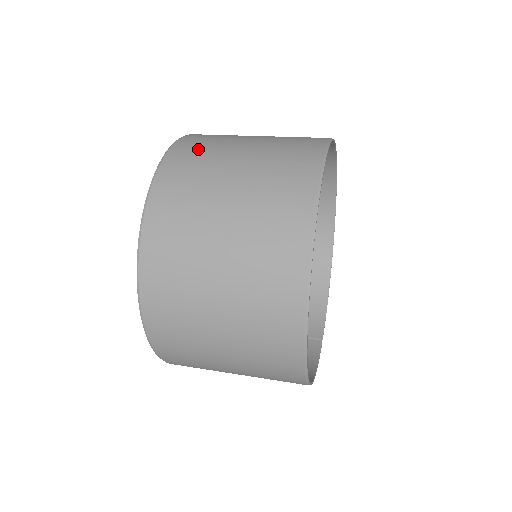
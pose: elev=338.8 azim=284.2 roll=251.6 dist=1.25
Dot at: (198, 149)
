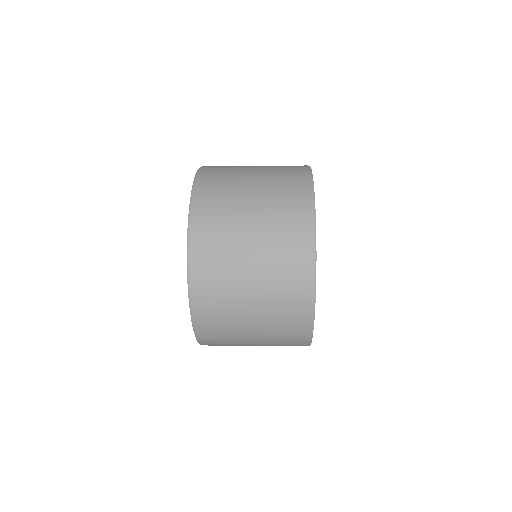
Dot at: (222, 167)
